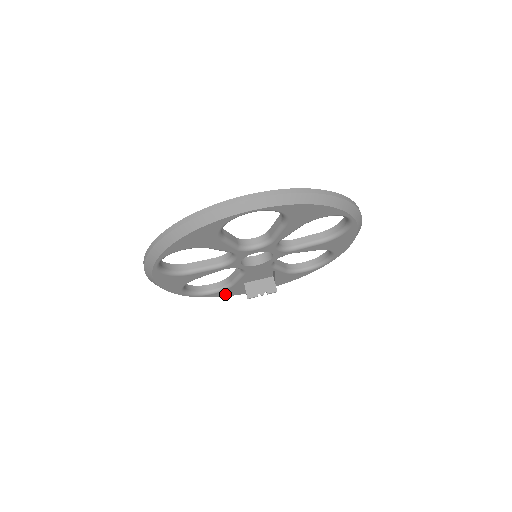
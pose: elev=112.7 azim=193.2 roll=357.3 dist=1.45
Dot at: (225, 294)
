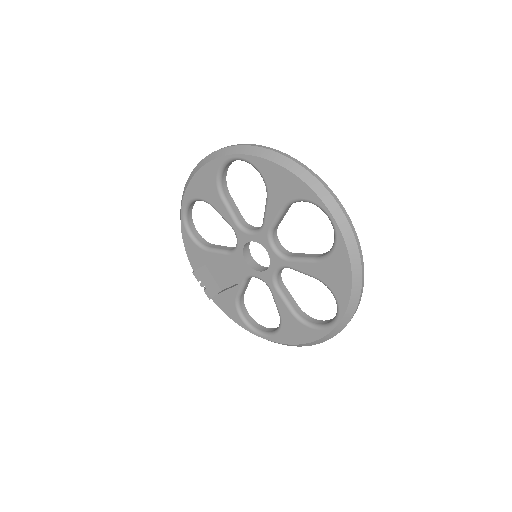
Dot at: (189, 249)
